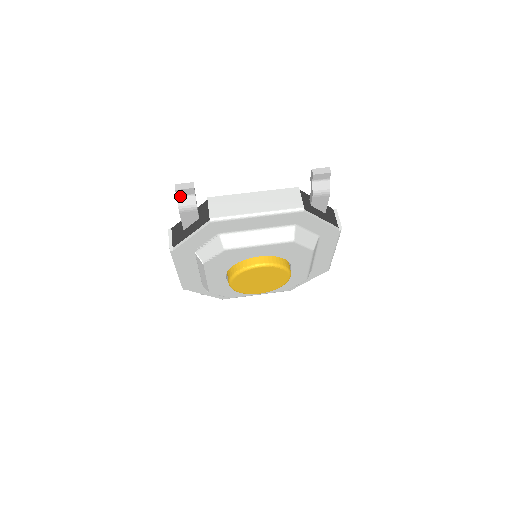
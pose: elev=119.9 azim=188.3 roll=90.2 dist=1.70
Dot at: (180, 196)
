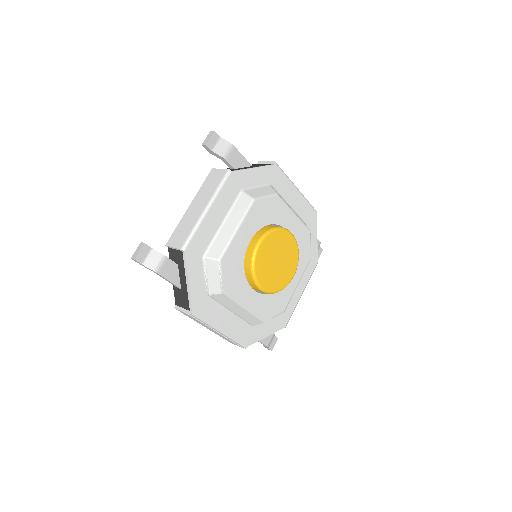
Dot at: (144, 262)
